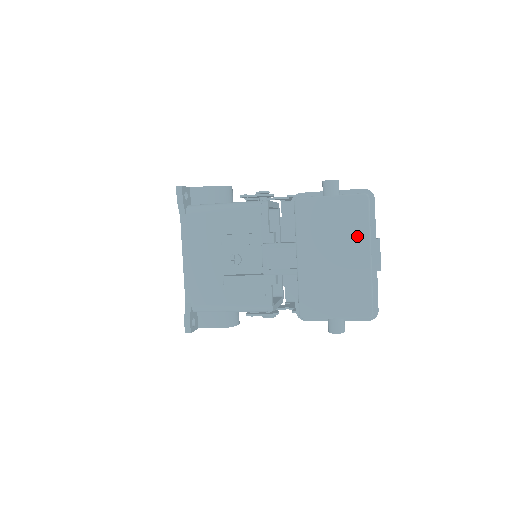
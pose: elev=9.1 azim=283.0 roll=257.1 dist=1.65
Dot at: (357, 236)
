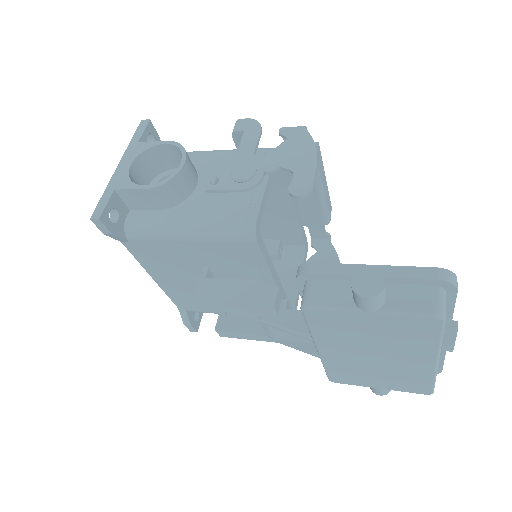
Dot at: (416, 348)
